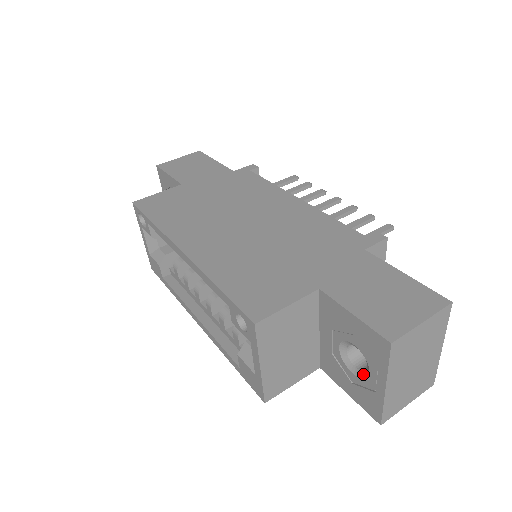
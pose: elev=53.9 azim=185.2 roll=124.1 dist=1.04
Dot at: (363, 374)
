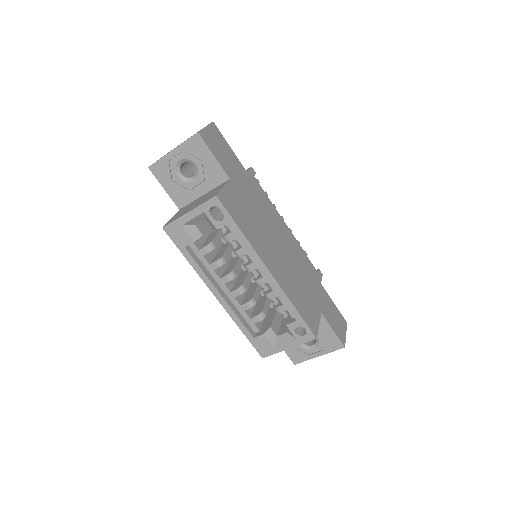
Dot at: (307, 347)
